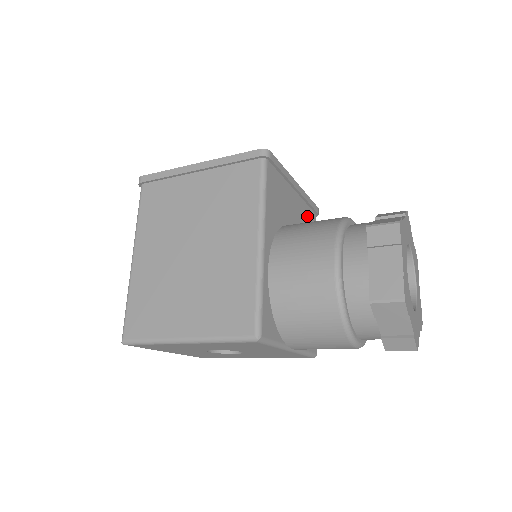
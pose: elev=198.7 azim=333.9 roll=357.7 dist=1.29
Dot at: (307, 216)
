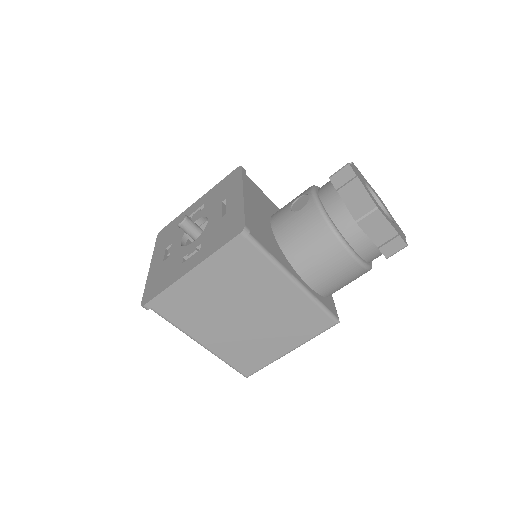
Dot at: (252, 191)
